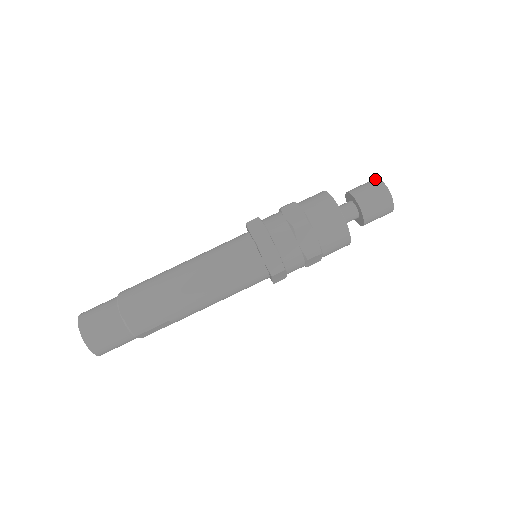
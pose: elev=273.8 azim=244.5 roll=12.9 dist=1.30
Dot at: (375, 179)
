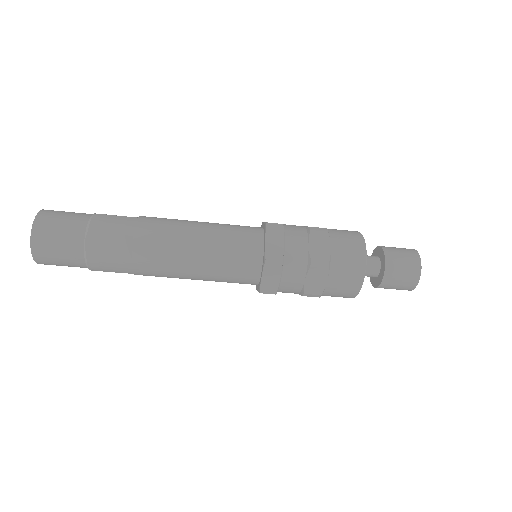
Dot at: (416, 253)
